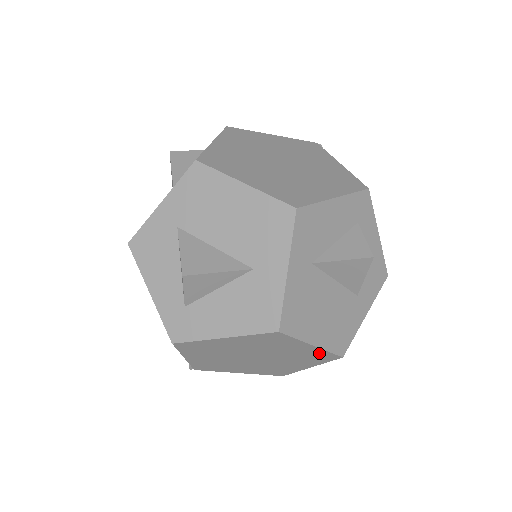
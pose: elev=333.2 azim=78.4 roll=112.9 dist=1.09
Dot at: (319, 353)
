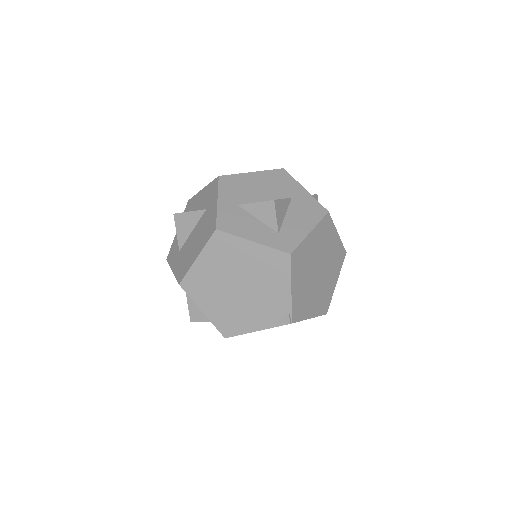
Dot at: (339, 248)
